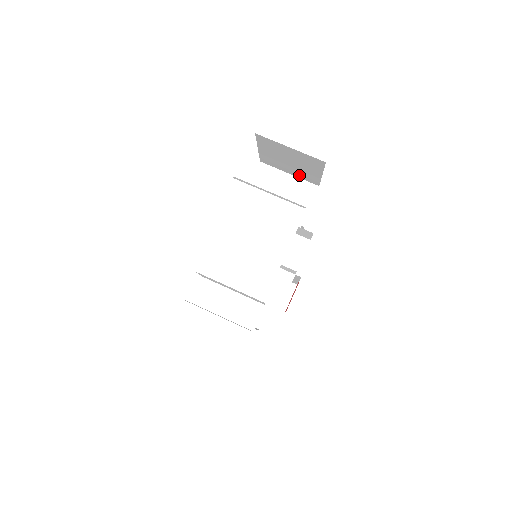
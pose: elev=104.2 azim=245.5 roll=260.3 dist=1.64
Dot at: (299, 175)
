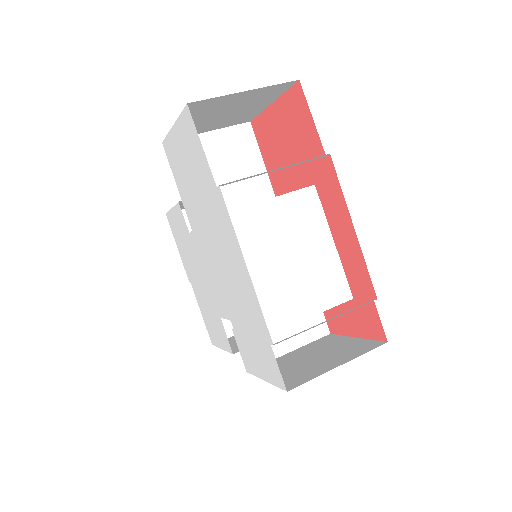
Dot at: (225, 124)
